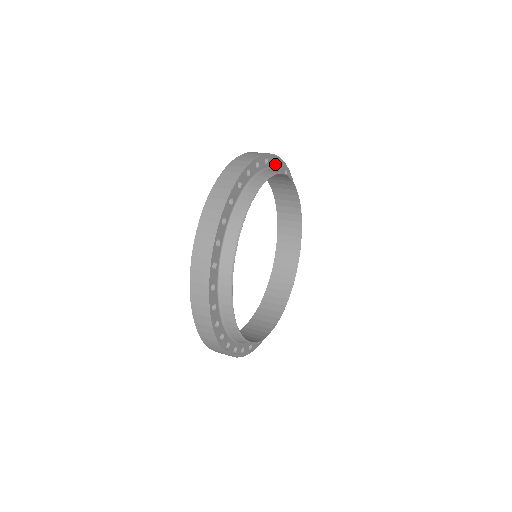
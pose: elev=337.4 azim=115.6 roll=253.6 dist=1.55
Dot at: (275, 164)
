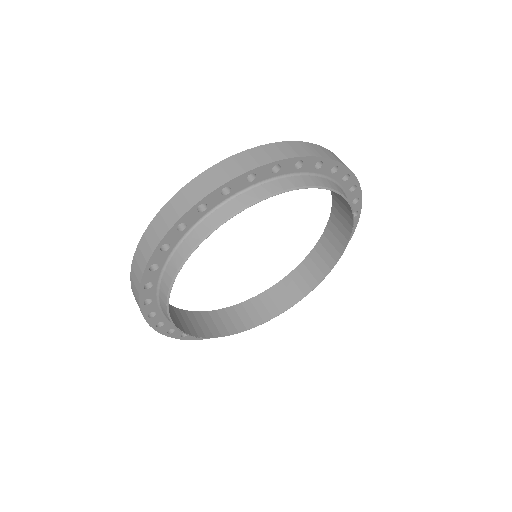
Dot at: (346, 182)
